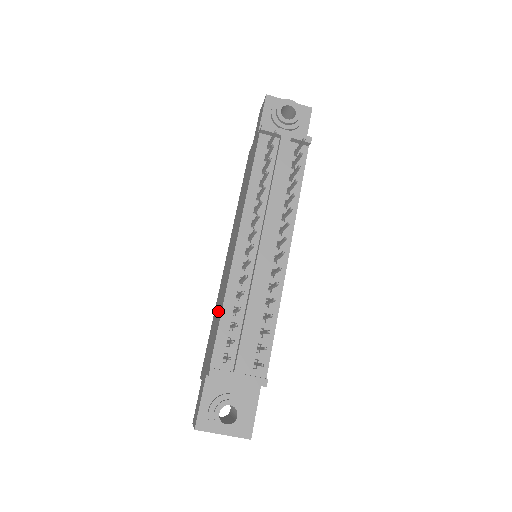
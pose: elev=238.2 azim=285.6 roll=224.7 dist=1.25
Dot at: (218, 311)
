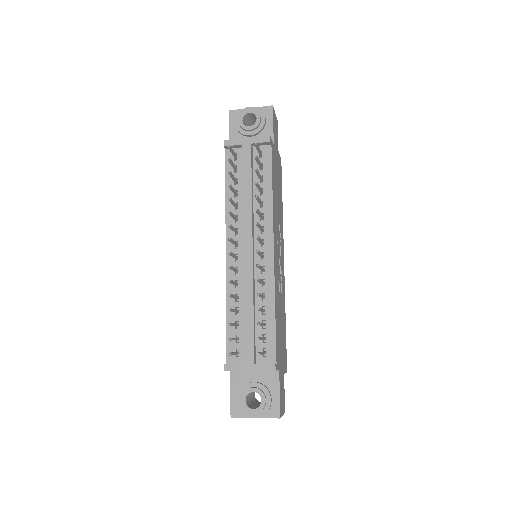
Dot at: occluded
